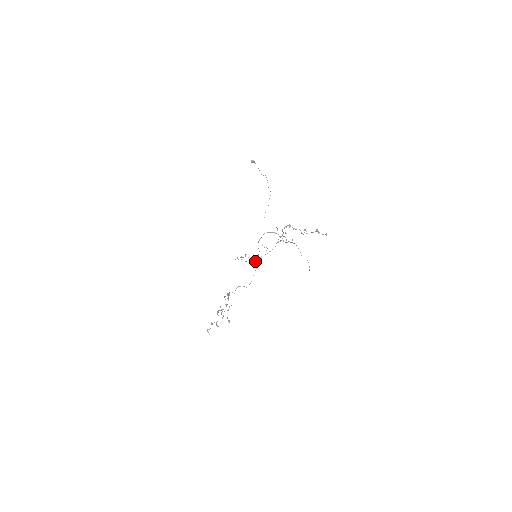
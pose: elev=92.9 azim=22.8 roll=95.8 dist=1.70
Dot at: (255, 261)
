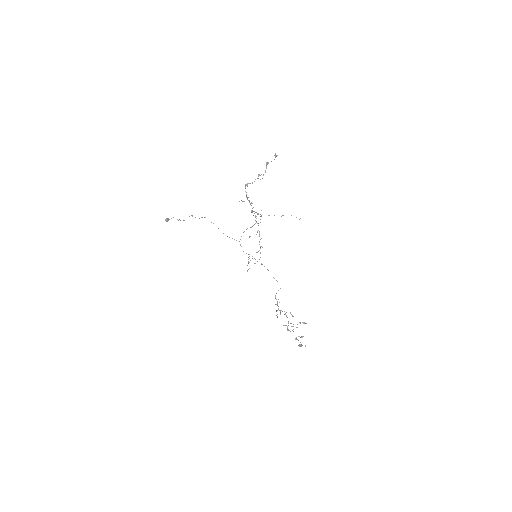
Dot at: occluded
